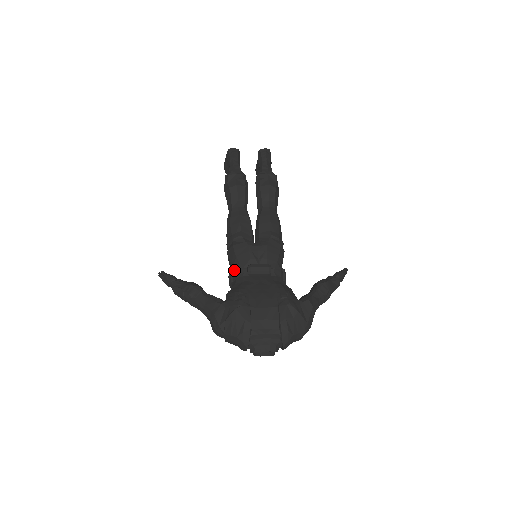
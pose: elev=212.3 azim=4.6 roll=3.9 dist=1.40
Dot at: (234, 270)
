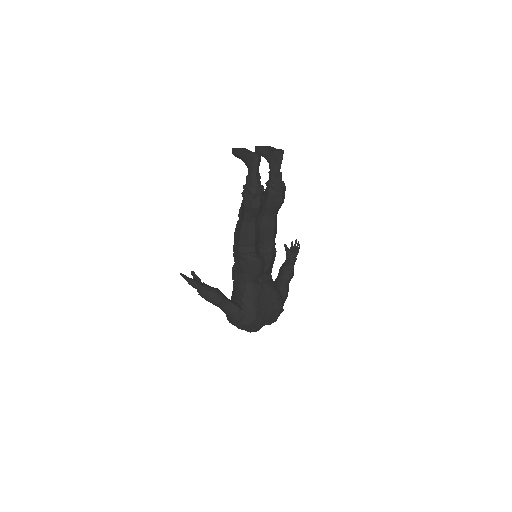
Dot at: (245, 277)
